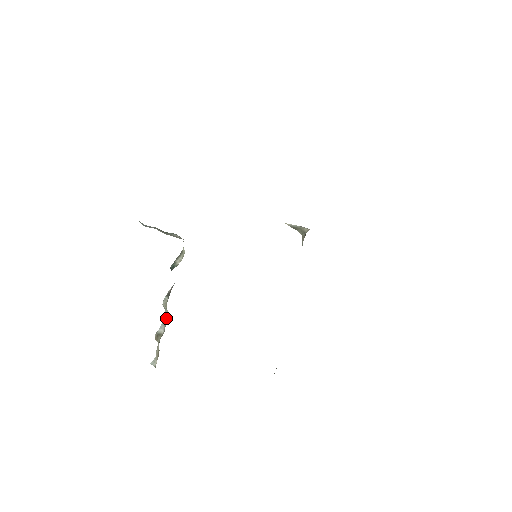
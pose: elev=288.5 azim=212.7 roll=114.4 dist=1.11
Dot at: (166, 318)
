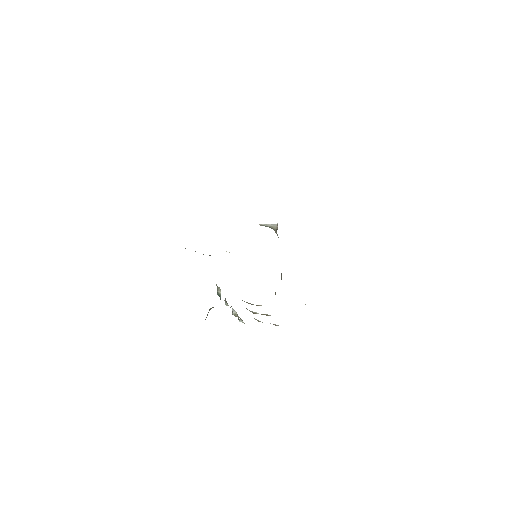
Dot at: occluded
